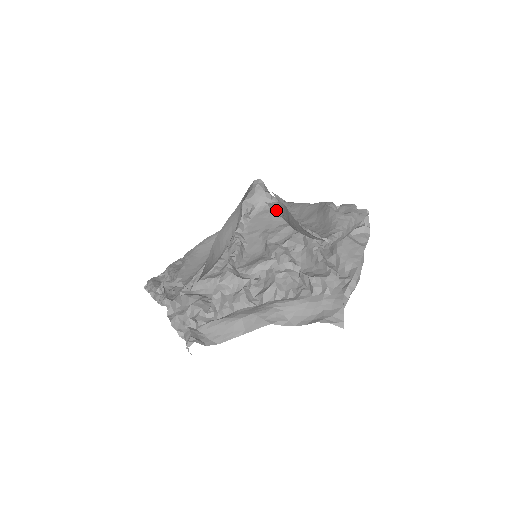
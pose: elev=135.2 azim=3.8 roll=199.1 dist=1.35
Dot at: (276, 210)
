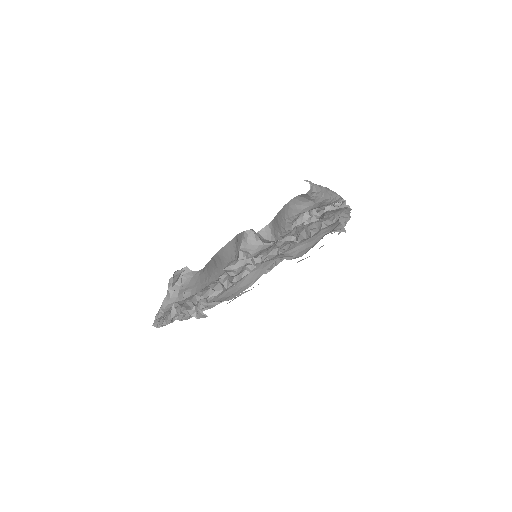
Dot at: (268, 236)
